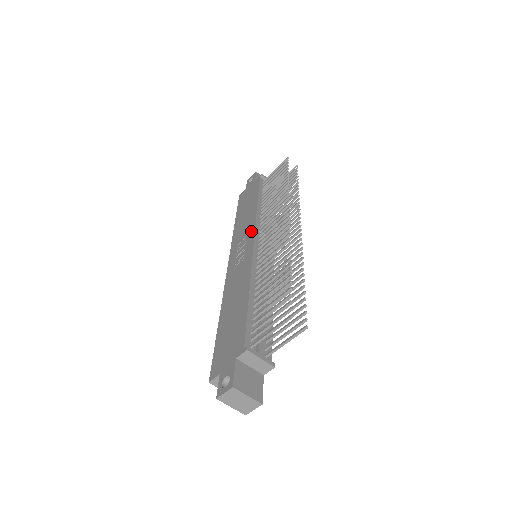
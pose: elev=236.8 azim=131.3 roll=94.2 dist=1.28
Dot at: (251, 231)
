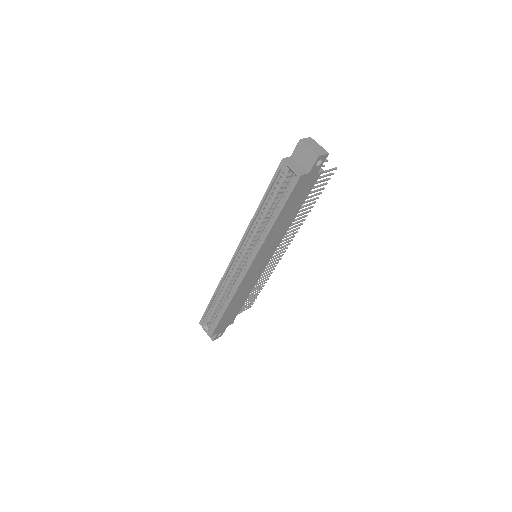
Dot at: occluded
